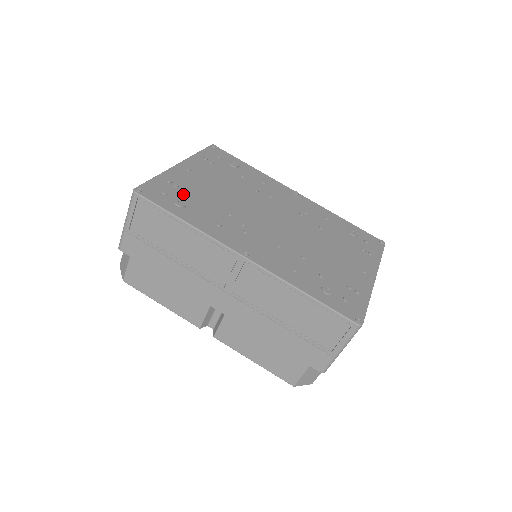
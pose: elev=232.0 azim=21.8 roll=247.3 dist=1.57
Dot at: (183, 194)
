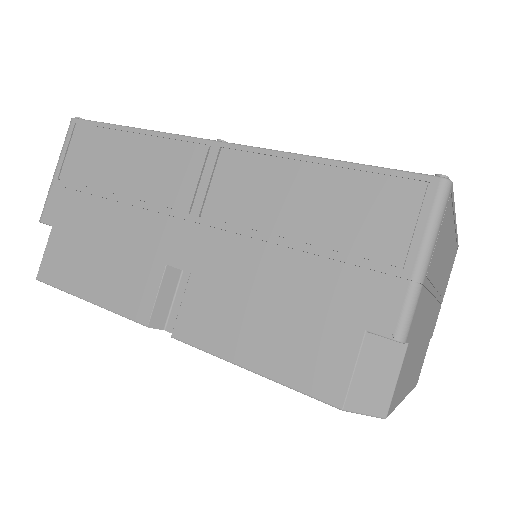
Dot at: occluded
